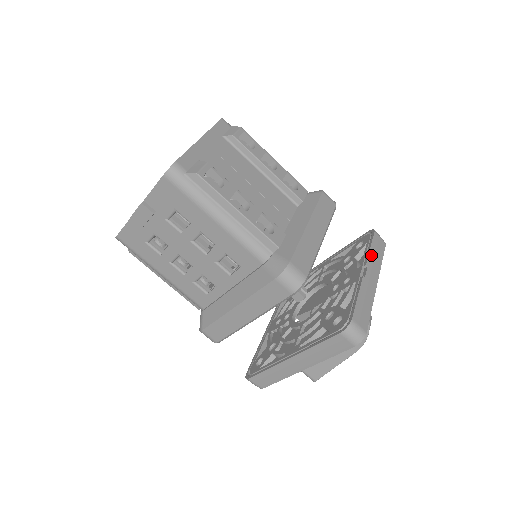
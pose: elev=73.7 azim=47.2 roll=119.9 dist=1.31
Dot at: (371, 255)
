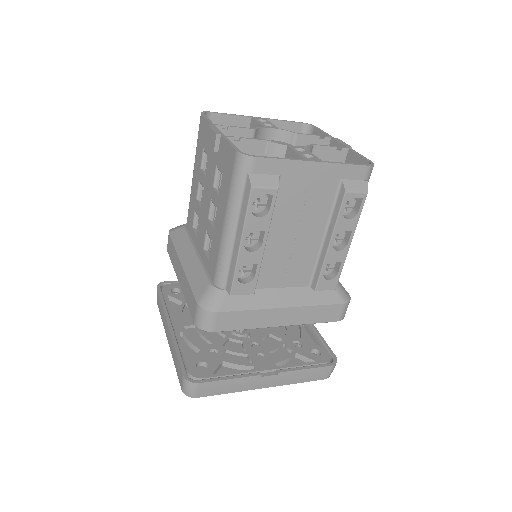
Dot at: (296, 373)
